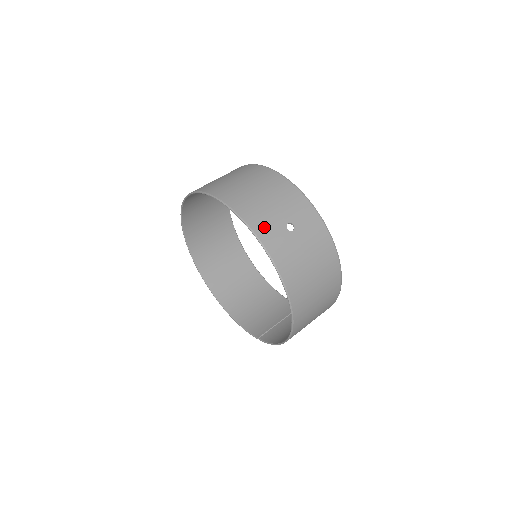
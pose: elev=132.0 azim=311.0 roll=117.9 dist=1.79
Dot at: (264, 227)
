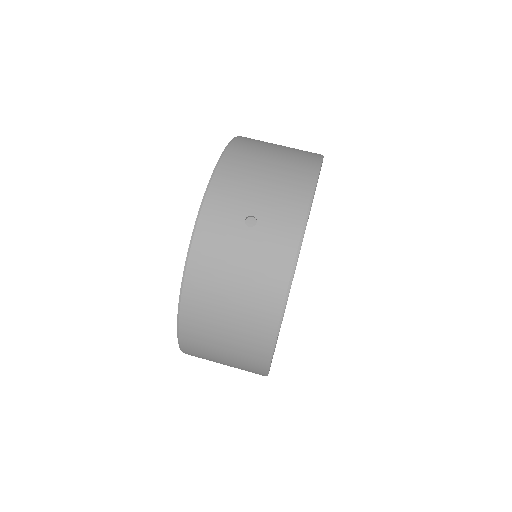
Dot at: (223, 196)
